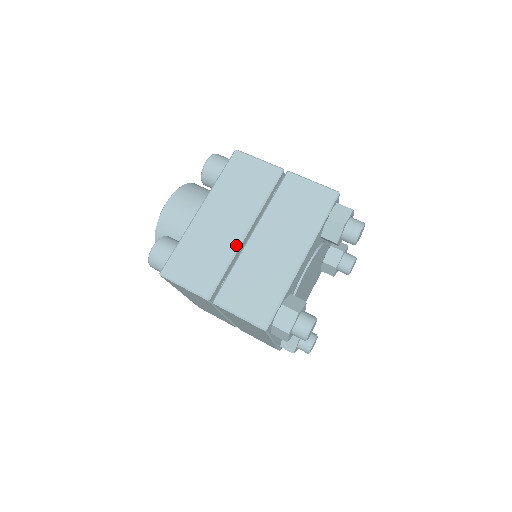
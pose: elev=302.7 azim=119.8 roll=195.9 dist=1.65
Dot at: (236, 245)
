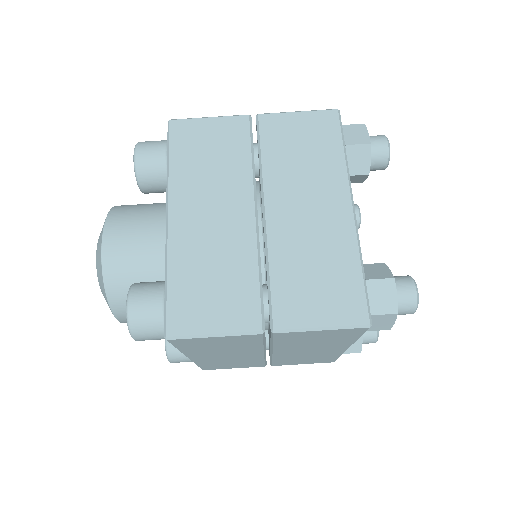
Dot at: occluded
